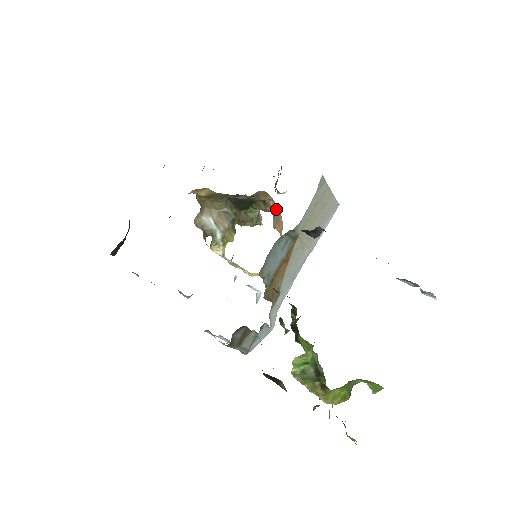
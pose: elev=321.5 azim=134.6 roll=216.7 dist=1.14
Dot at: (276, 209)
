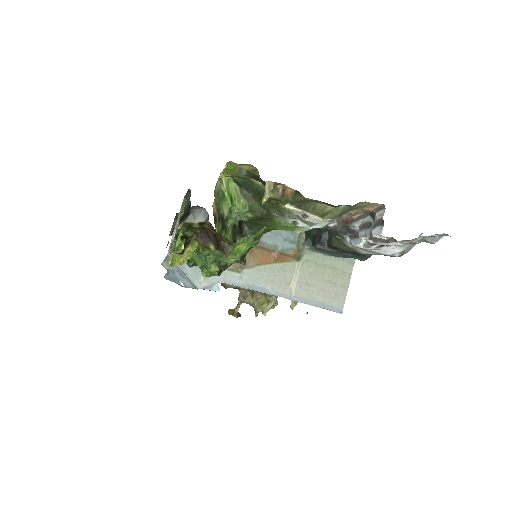
Dot at: occluded
